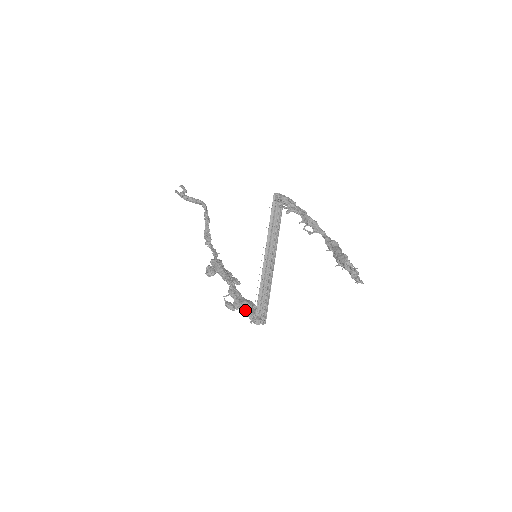
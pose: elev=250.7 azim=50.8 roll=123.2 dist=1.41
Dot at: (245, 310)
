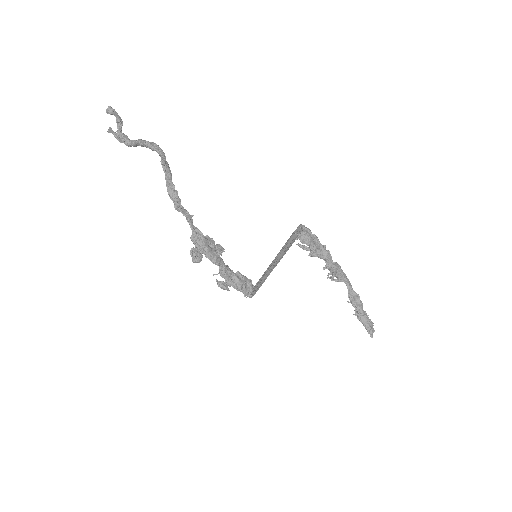
Dot at: (240, 290)
